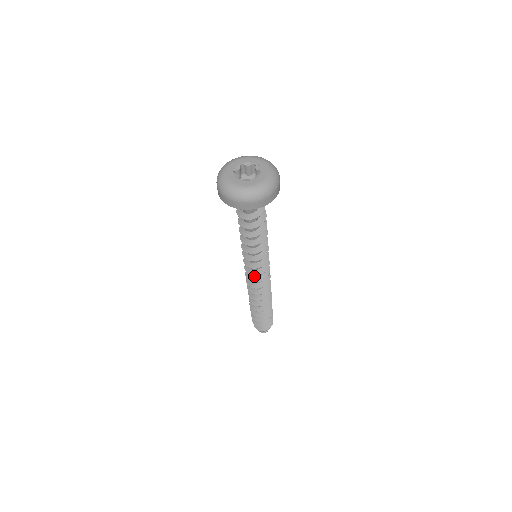
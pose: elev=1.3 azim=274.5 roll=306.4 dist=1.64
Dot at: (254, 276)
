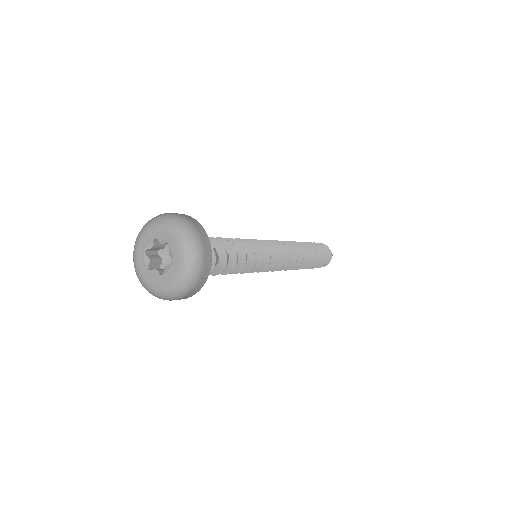
Dot at: occluded
